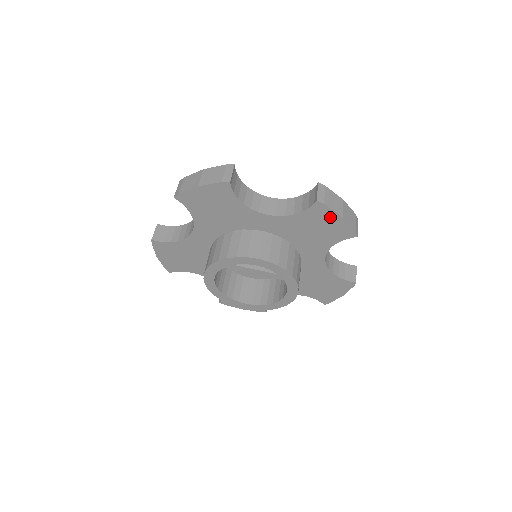
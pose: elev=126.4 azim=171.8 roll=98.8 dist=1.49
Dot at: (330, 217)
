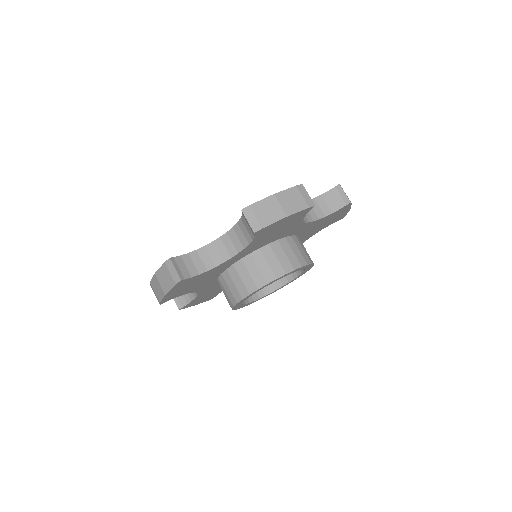
Dot at: (278, 224)
